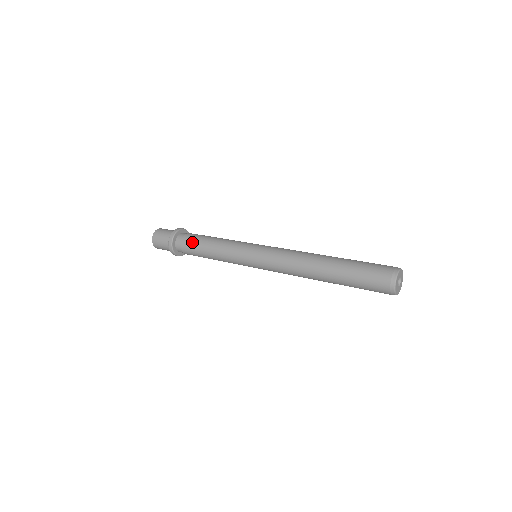
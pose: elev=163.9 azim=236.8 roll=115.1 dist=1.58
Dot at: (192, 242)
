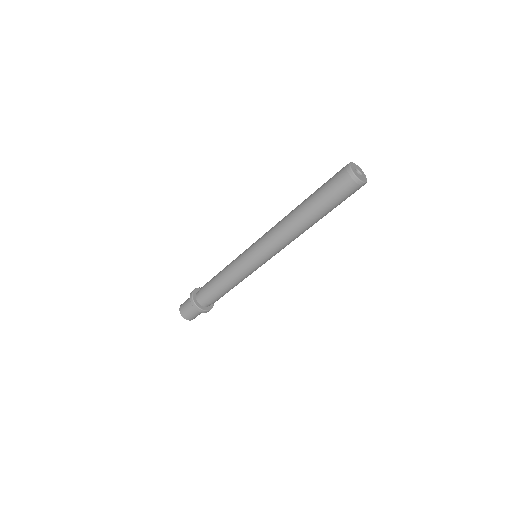
Dot at: occluded
